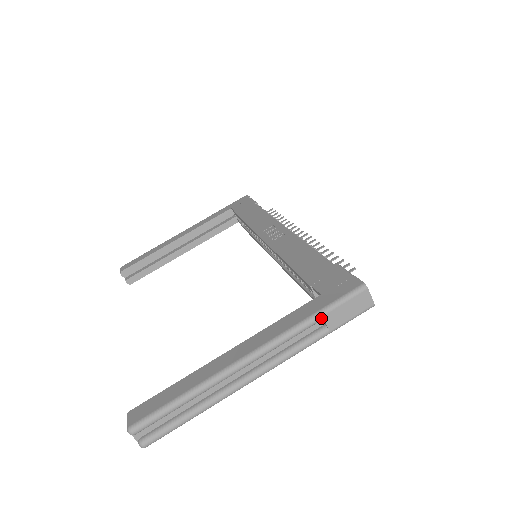
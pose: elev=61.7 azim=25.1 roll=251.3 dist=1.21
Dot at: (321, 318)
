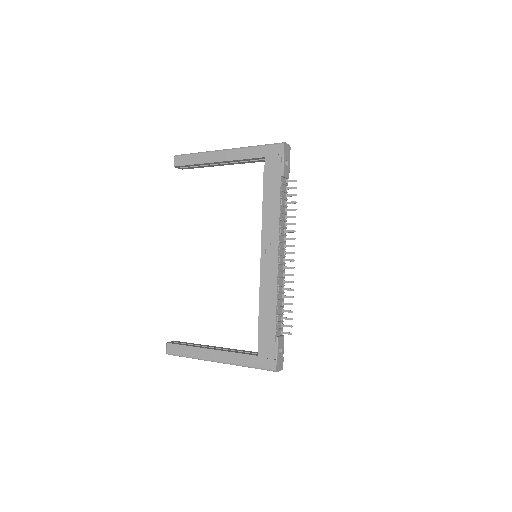
Dot at: occluded
